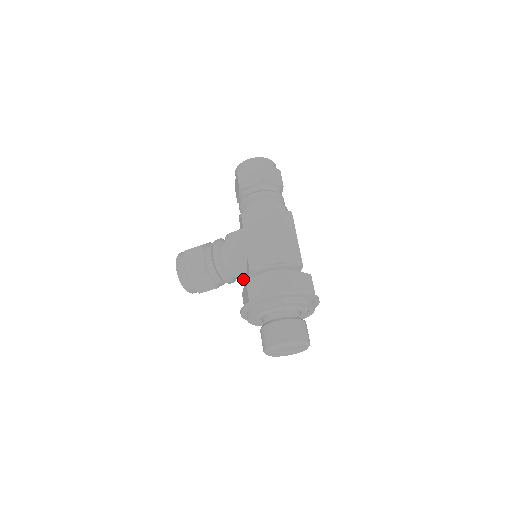
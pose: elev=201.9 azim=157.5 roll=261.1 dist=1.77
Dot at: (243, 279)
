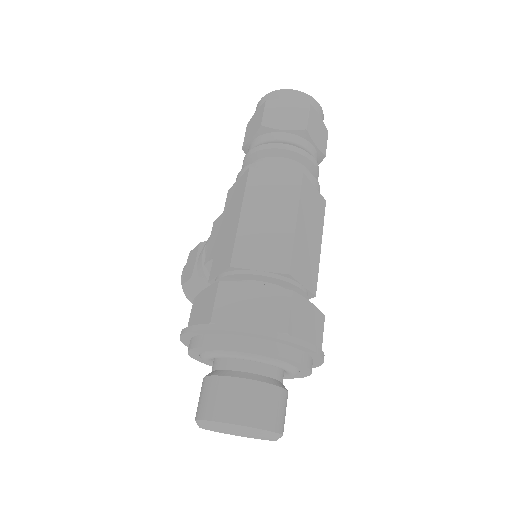
Dot at: occluded
